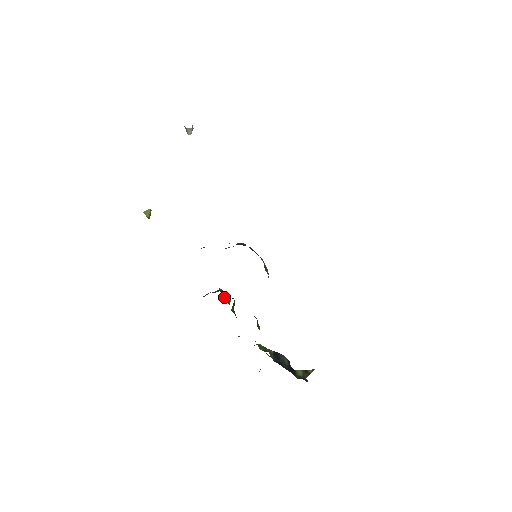
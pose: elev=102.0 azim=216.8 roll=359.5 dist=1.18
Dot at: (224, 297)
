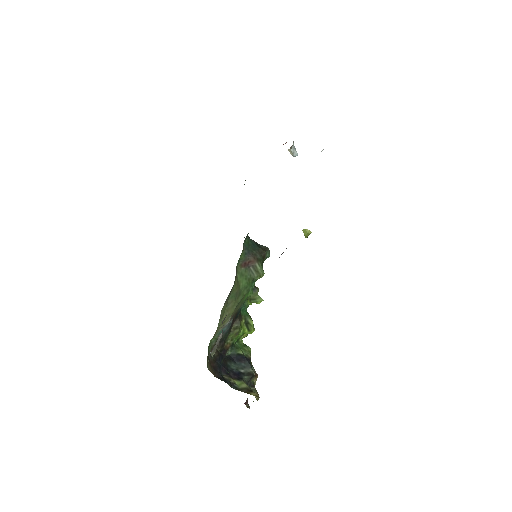
Dot at: occluded
